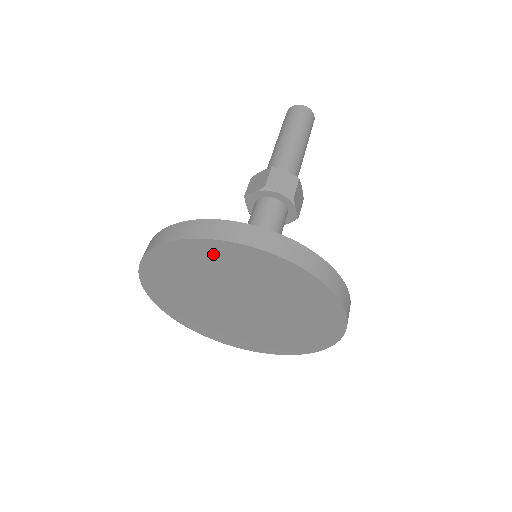
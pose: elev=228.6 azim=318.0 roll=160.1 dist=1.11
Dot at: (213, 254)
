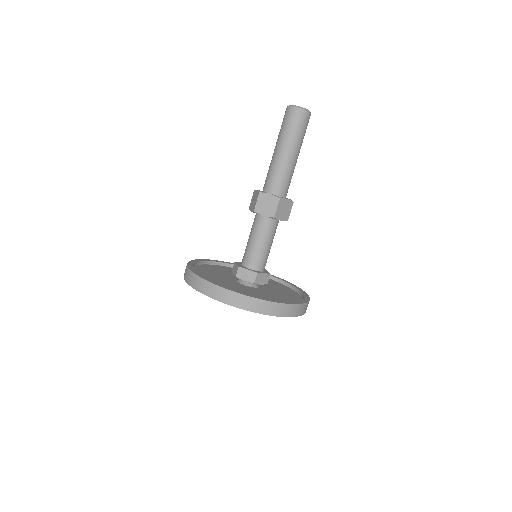
Dot at: occluded
